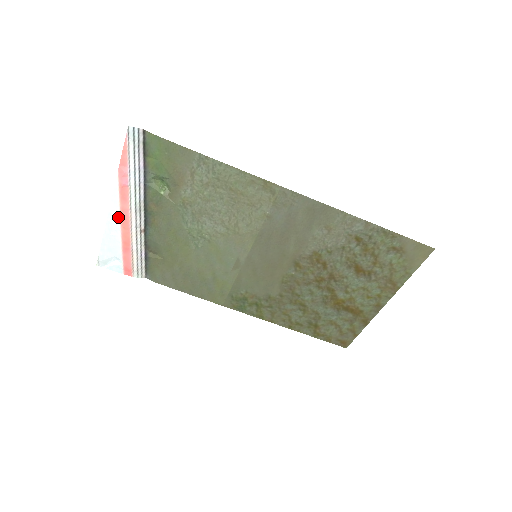
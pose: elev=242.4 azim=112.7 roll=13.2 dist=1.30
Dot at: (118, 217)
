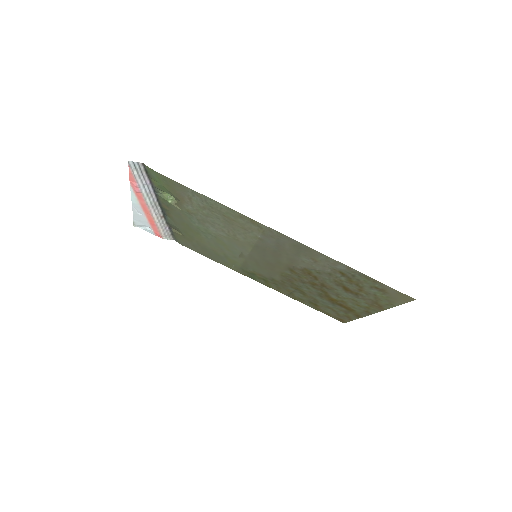
Dot at: (140, 206)
